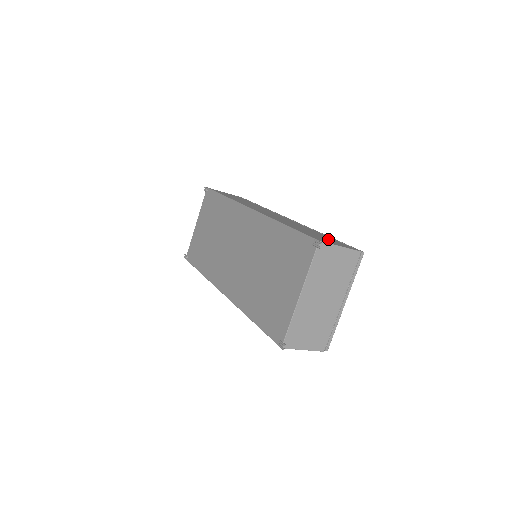
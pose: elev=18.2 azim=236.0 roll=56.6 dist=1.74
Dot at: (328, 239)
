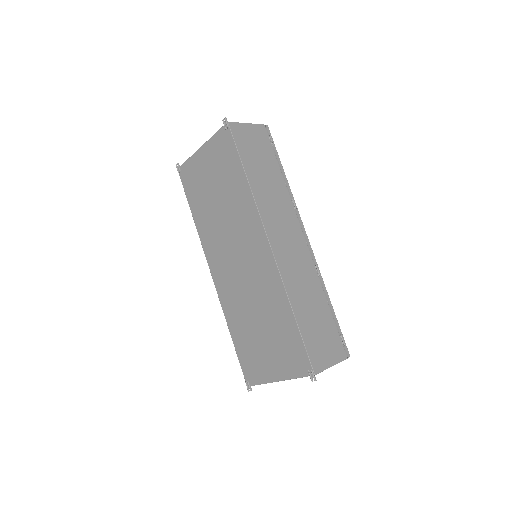
Dot at: (327, 338)
